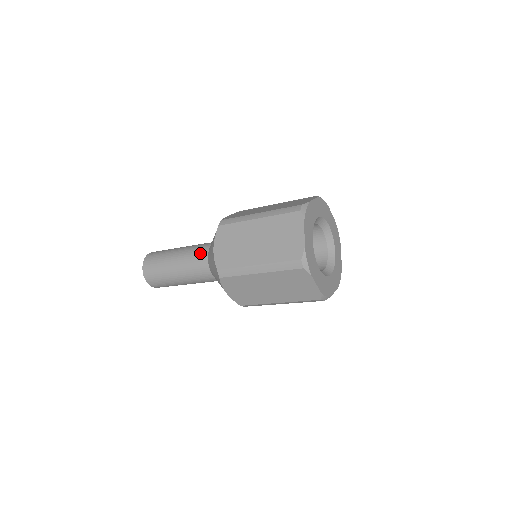
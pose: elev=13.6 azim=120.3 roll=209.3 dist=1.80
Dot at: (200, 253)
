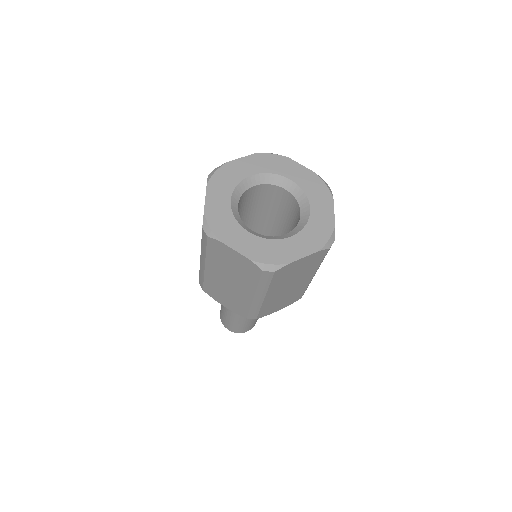
Dot at: occluded
